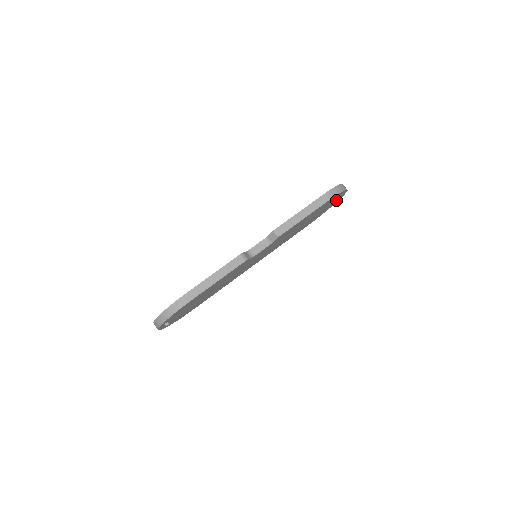
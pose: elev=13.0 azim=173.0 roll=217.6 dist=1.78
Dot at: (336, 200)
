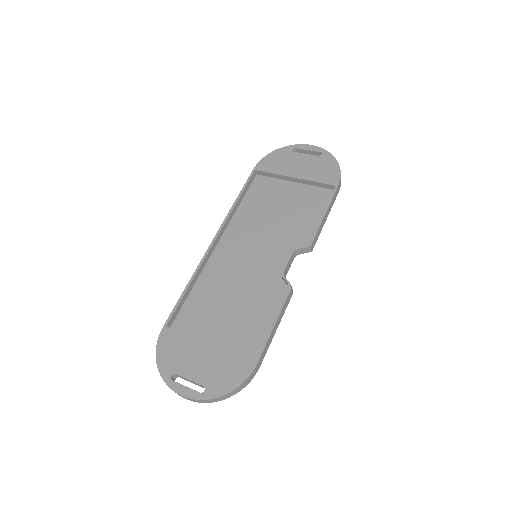
Dot at: occluded
